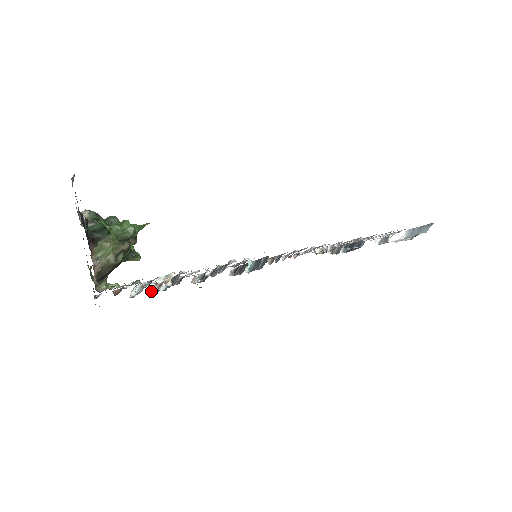
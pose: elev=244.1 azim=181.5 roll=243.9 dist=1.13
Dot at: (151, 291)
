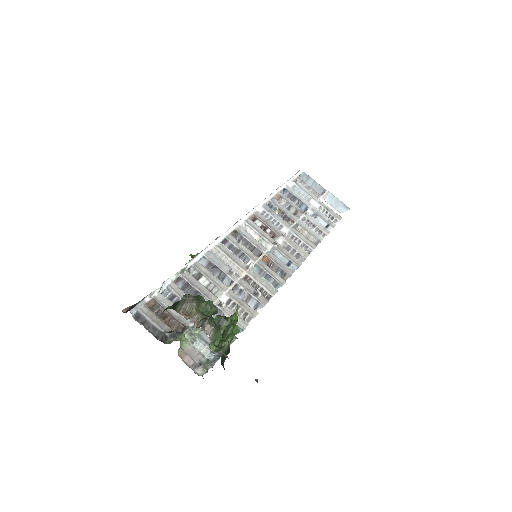
Dot at: occluded
